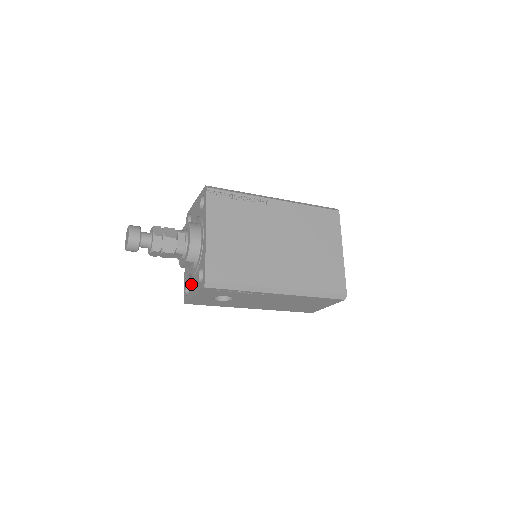
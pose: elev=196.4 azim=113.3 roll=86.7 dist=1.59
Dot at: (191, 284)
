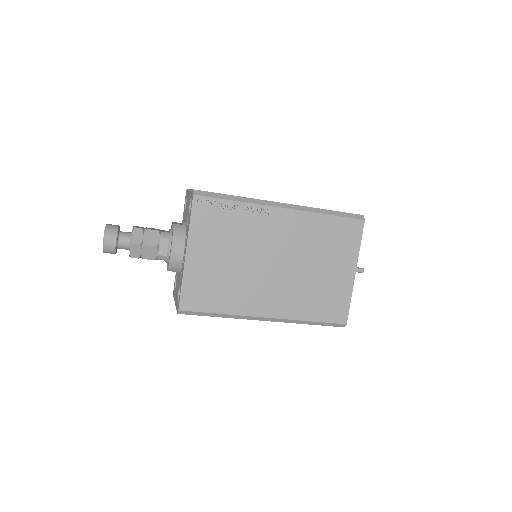
Dot at: (176, 286)
